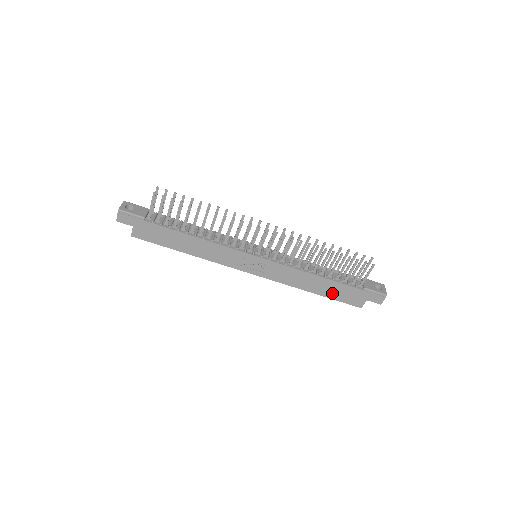
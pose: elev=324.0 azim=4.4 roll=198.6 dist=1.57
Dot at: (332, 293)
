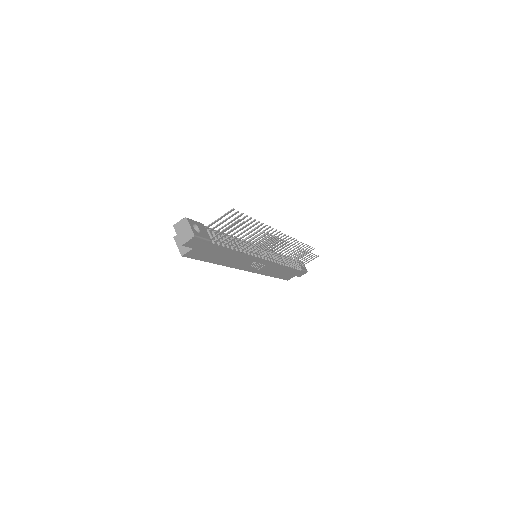
Dot at: (282, 275)
